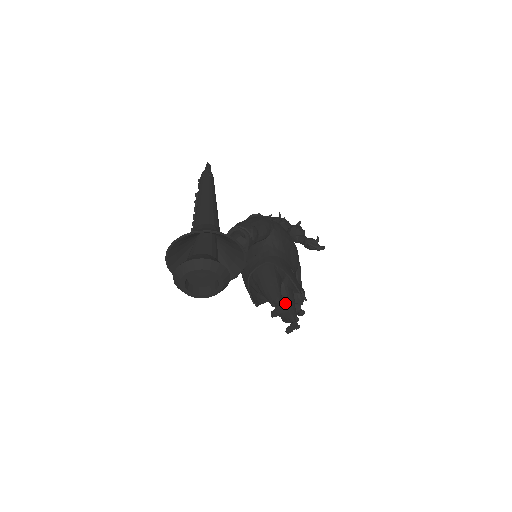
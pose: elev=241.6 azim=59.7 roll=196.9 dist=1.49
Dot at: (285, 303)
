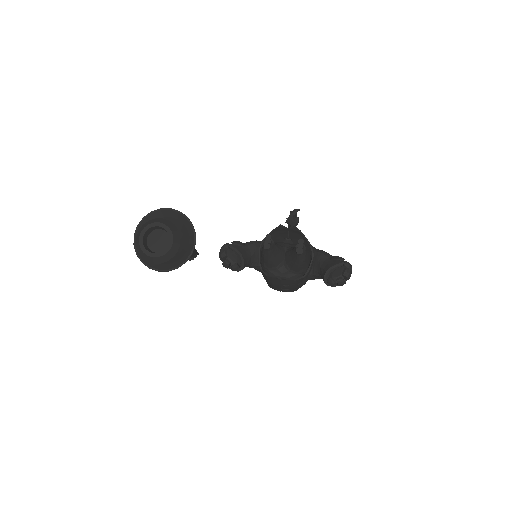
Dot at: (292, 250)
